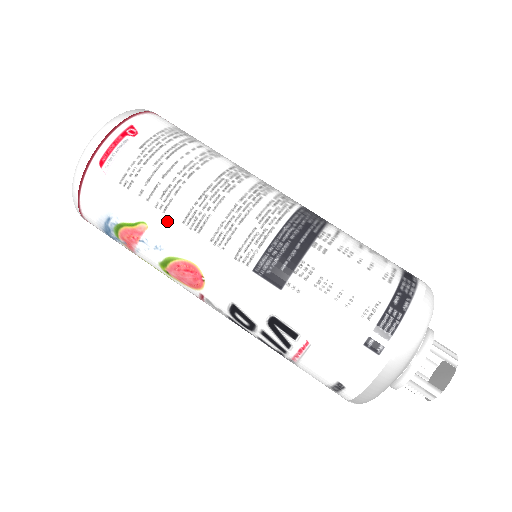
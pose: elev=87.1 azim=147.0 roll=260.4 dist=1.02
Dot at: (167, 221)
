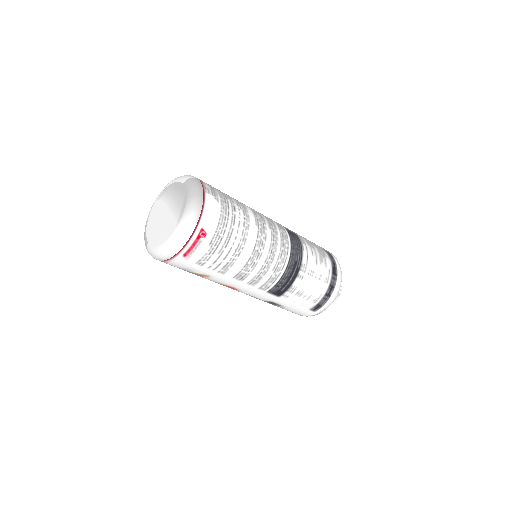
Dot at: (224, 277)
